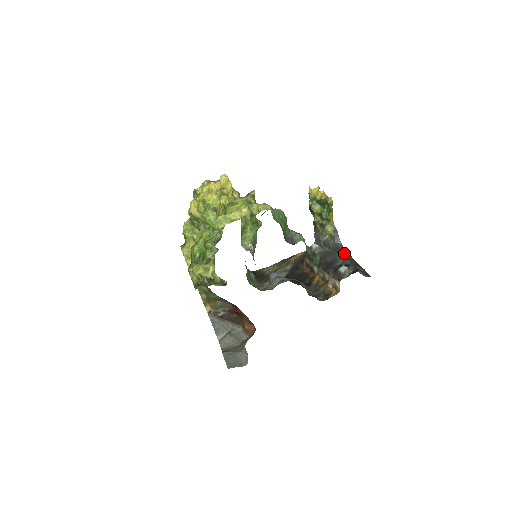
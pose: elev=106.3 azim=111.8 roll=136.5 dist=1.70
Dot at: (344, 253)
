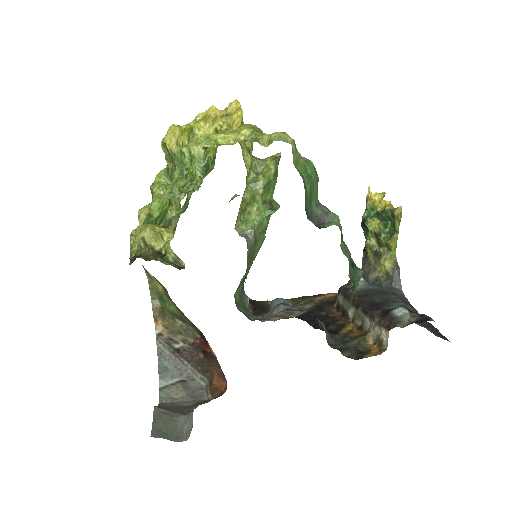
Dot at: (404, 302)
